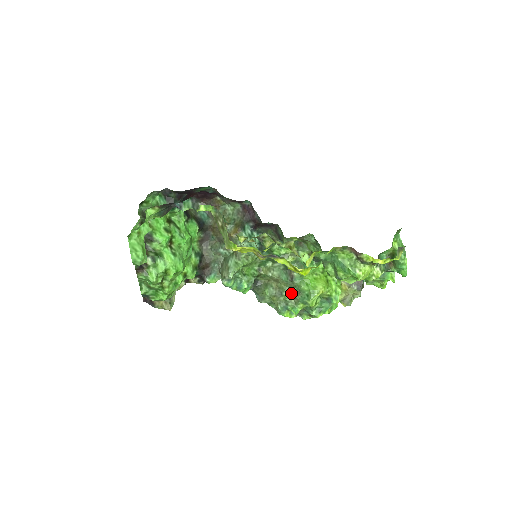
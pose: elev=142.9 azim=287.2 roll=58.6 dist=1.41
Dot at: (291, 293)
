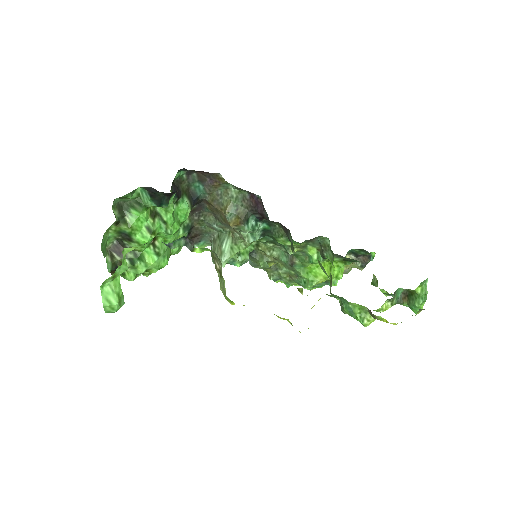
Dot at: (288, 273)
